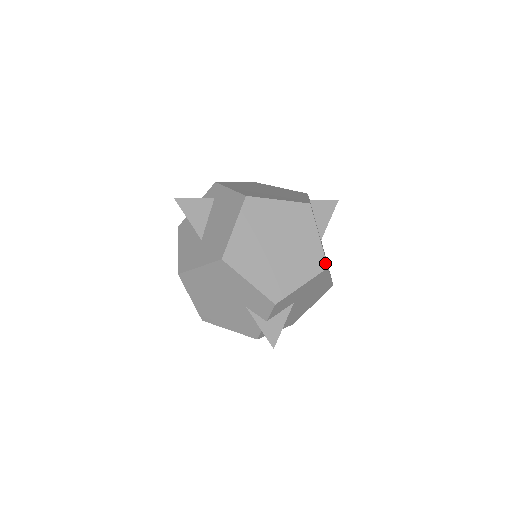
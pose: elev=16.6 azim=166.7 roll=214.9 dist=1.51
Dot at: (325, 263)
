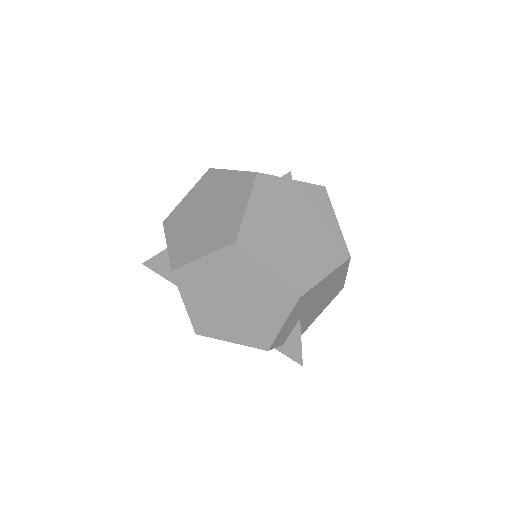
Dot at: (293, 295)
